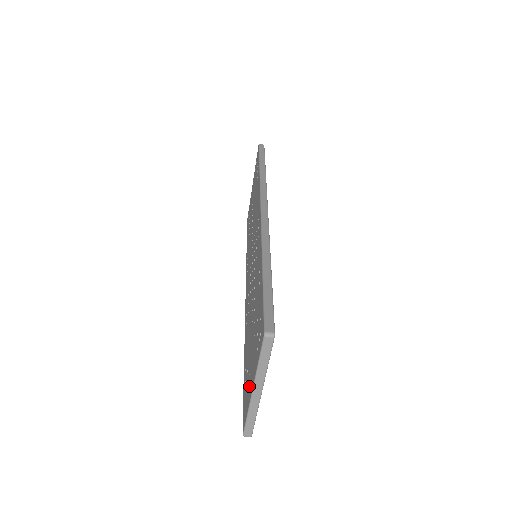
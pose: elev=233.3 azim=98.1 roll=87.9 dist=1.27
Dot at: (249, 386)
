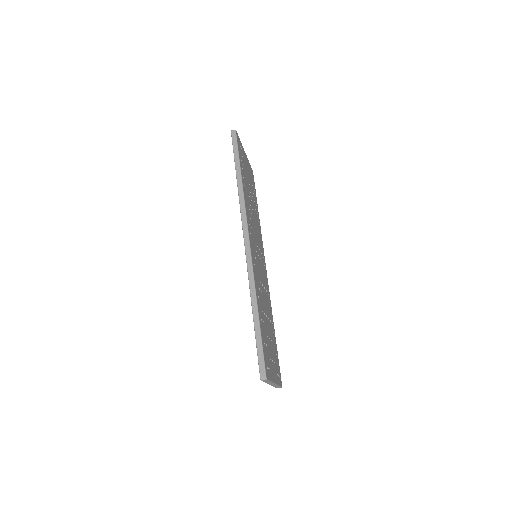
Dot at: occluded
